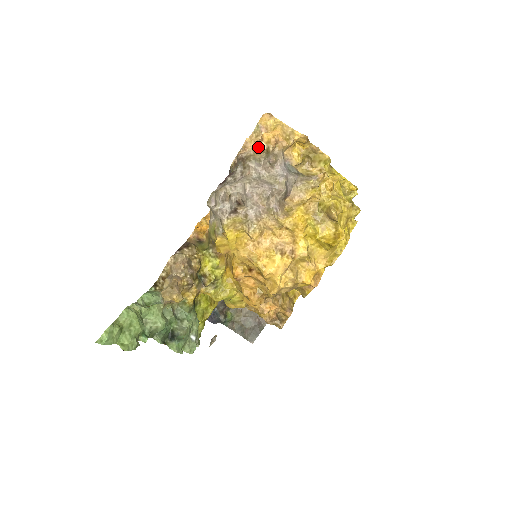
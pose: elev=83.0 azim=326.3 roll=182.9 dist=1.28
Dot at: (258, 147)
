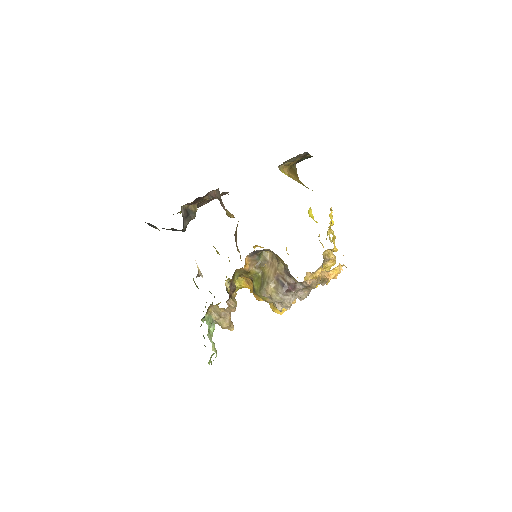
Dot at: occluded
